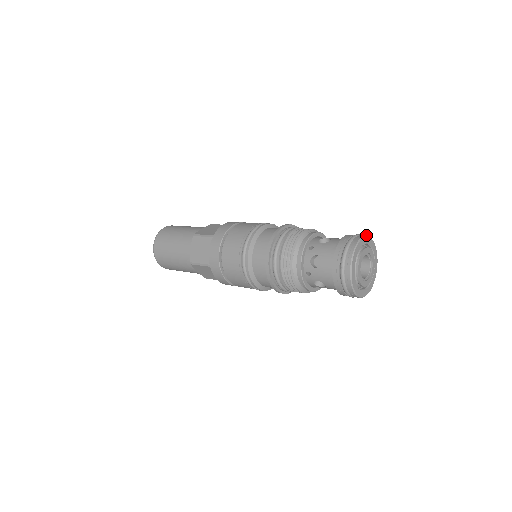
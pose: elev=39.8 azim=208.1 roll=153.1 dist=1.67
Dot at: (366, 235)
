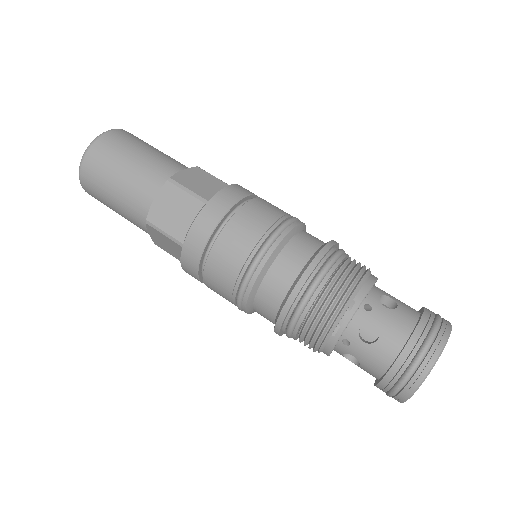
Dot at: occluded
